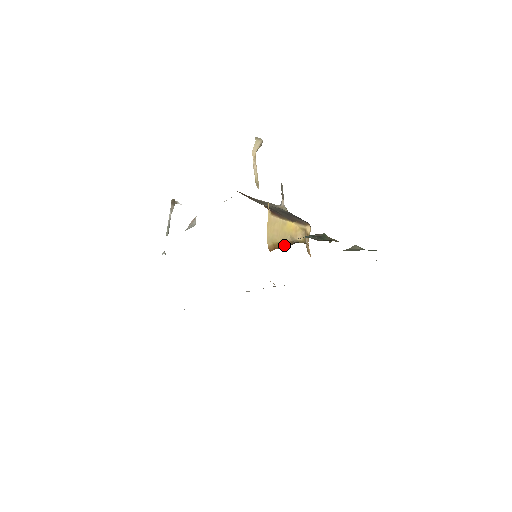
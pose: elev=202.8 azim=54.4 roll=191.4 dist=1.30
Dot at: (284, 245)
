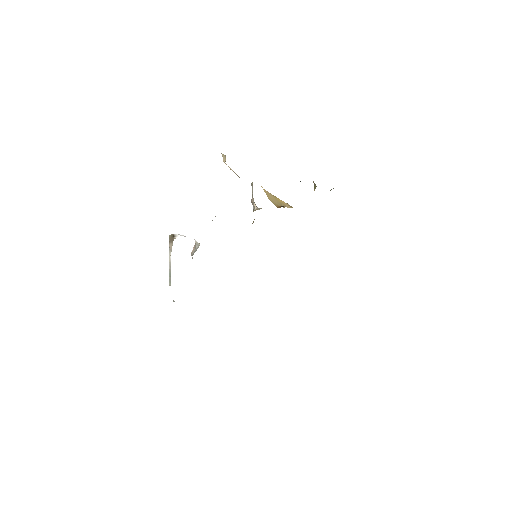
Dot at: occluded
